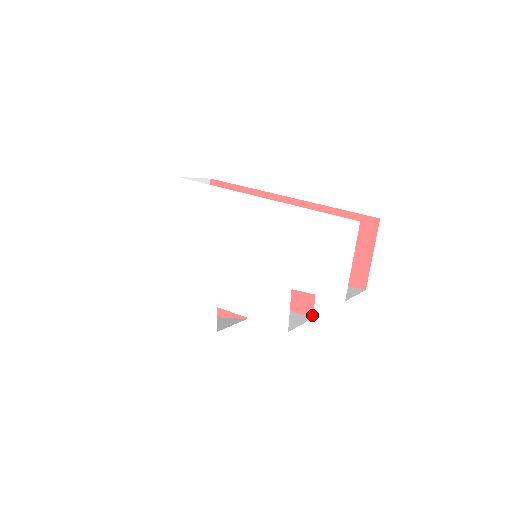
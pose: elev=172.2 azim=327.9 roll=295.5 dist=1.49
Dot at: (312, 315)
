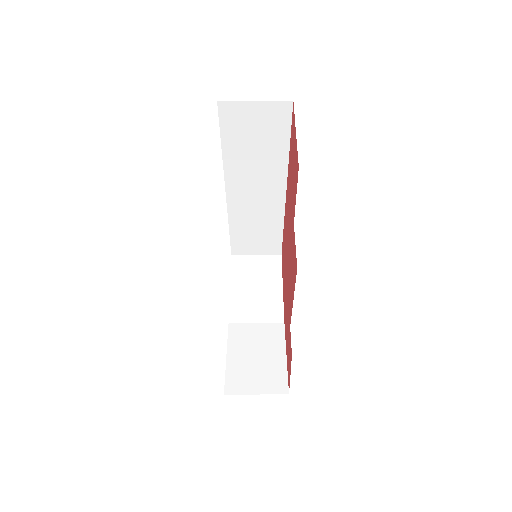
Dot at: occluded
